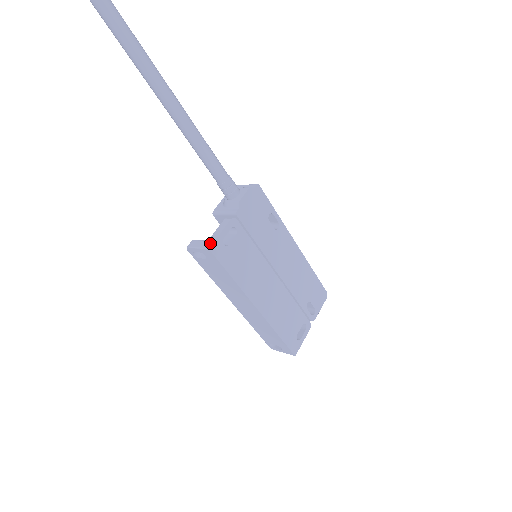
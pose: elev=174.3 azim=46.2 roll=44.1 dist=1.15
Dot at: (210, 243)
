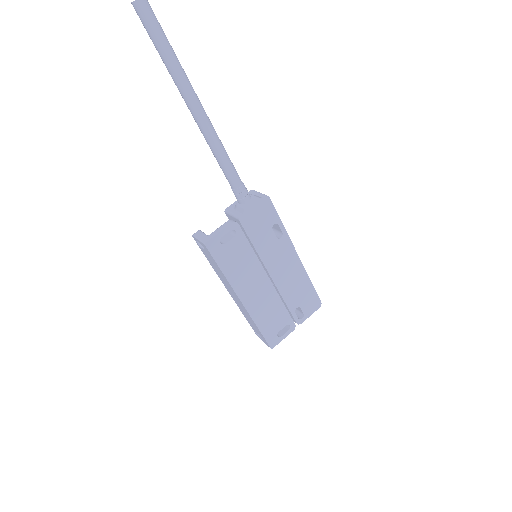
Dot at: (208, 239)
